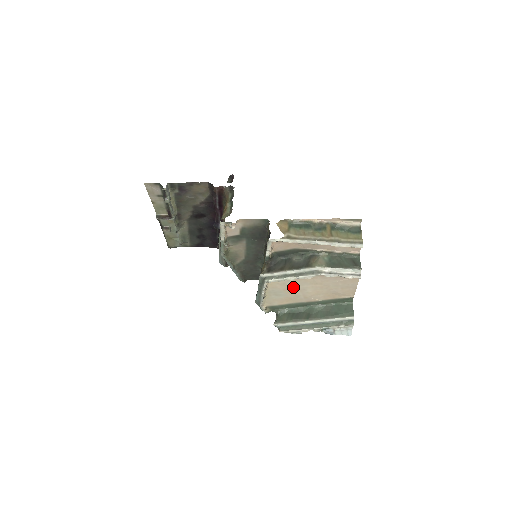
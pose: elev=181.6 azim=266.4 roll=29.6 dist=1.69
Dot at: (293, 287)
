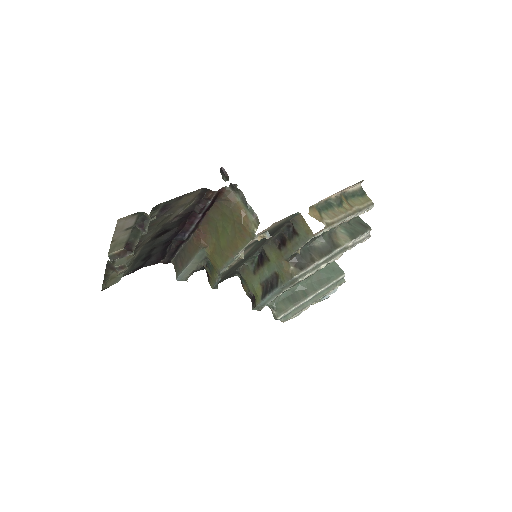
Dot at: occluded
